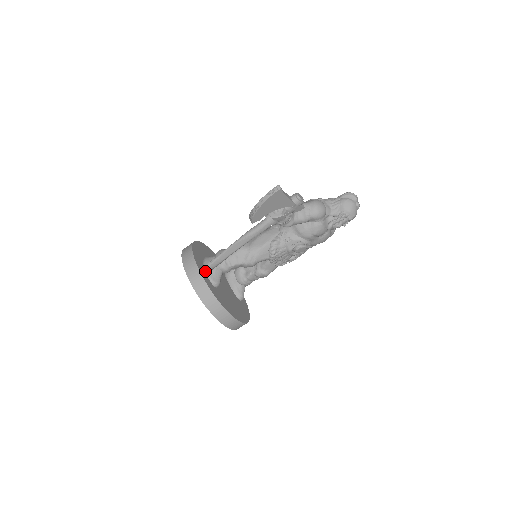
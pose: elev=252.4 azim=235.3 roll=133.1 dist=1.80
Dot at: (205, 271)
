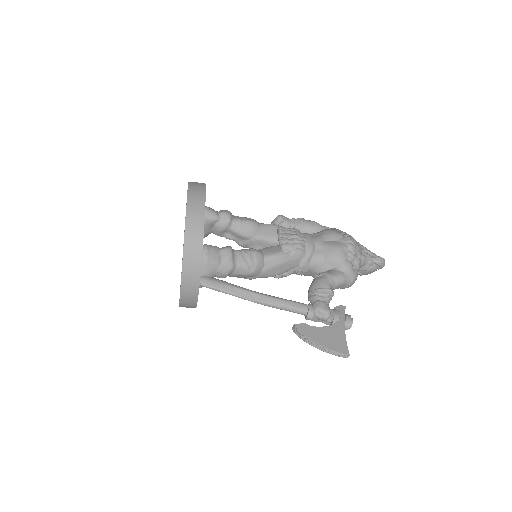
Dot at: (201, 285)
